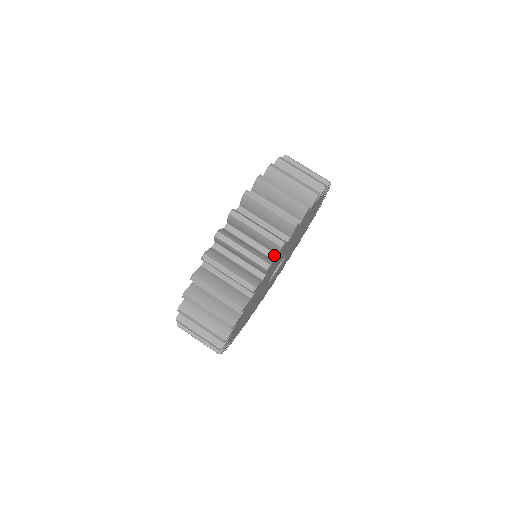
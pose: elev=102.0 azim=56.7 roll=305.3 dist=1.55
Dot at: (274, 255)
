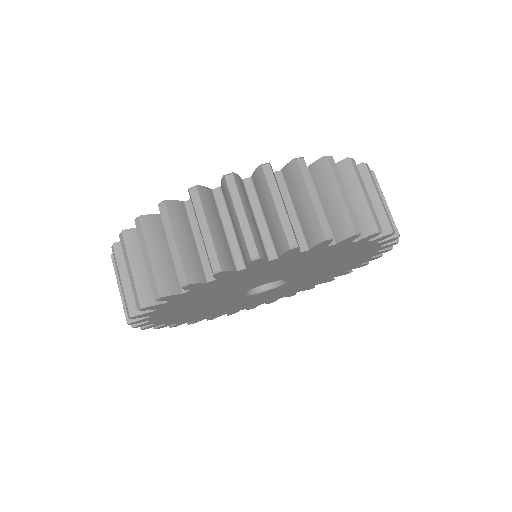
Dot at: (274, 253)
